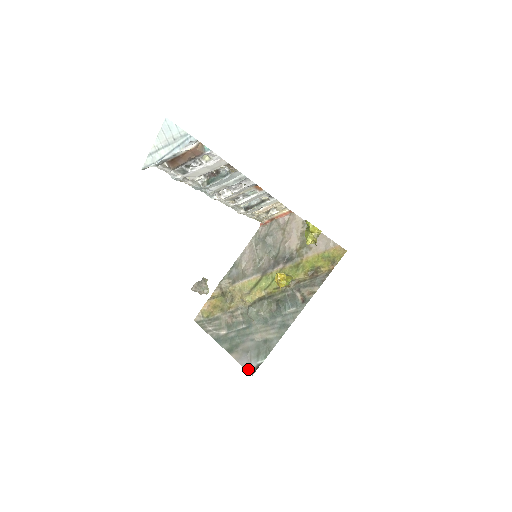
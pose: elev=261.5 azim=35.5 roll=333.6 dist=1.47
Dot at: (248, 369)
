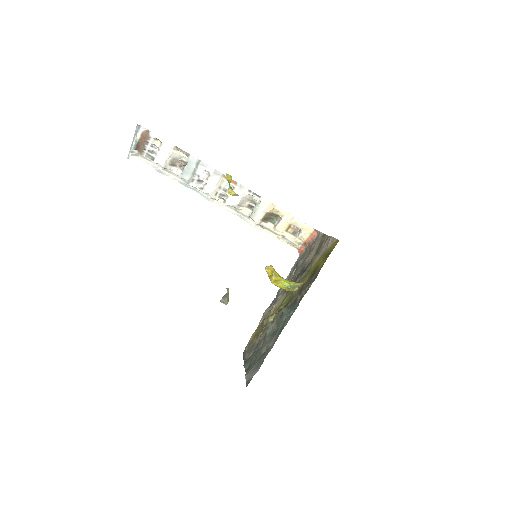
Dot at: (247, 382)
